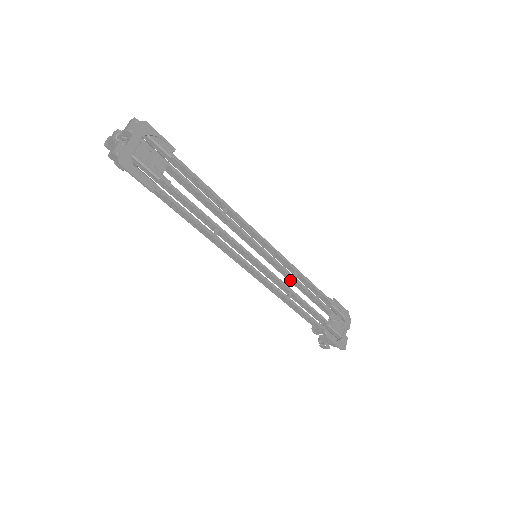
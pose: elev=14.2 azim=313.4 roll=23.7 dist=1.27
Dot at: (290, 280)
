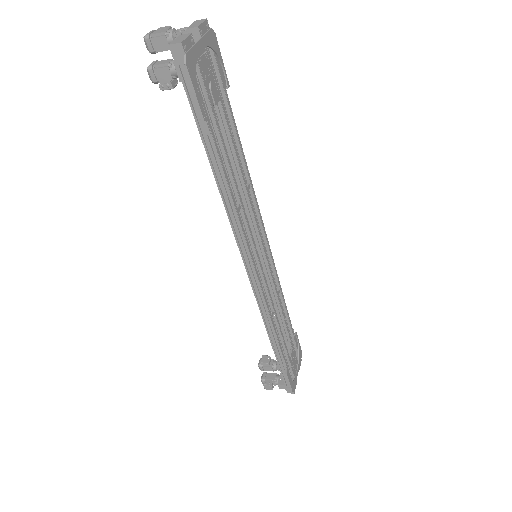
Dot at: (272, 297)
